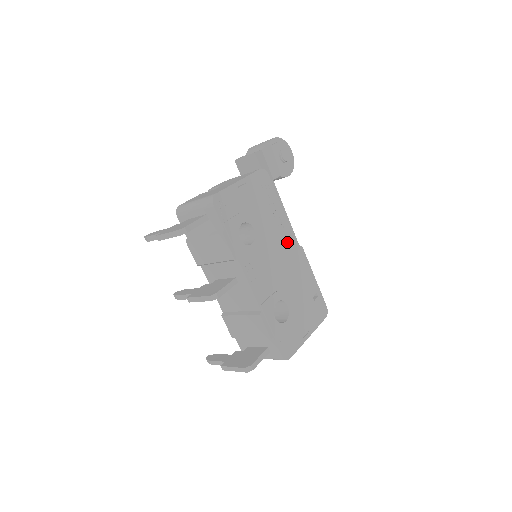
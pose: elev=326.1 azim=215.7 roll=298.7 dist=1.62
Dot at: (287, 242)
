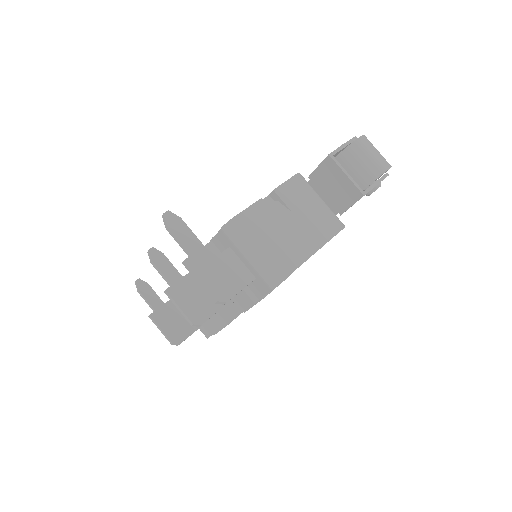
Dot at: occluded
